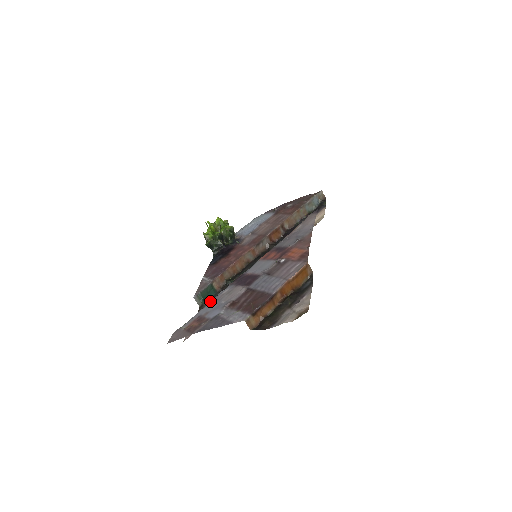
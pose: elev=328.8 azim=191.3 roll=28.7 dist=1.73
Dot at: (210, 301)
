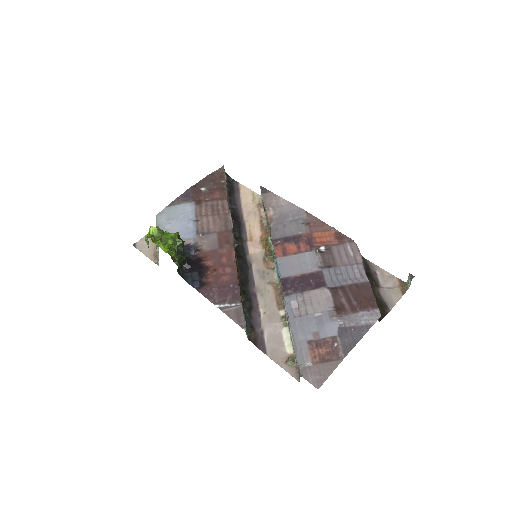
Dot at: (251, 327)
